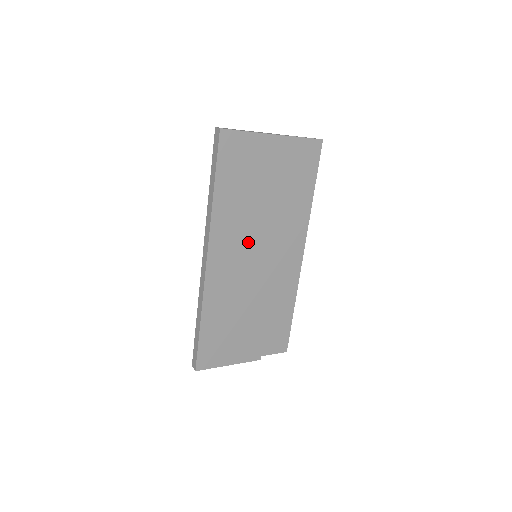
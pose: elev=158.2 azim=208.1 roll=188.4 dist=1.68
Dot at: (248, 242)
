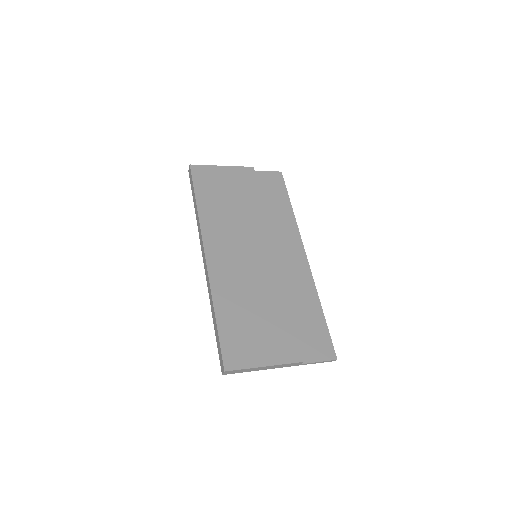
Dot at: (241, 240)
